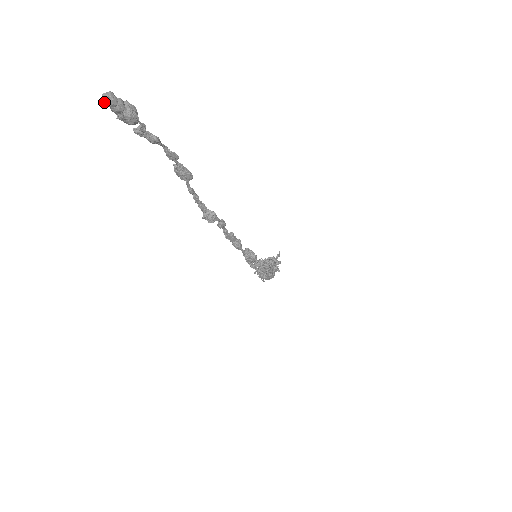
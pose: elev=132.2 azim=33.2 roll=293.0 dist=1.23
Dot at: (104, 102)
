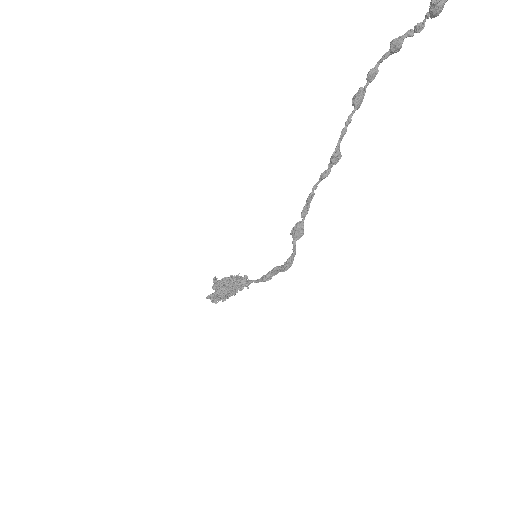
Dot at: out of frame
